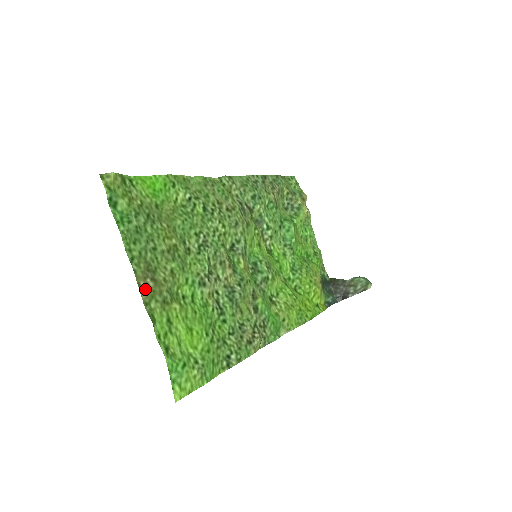
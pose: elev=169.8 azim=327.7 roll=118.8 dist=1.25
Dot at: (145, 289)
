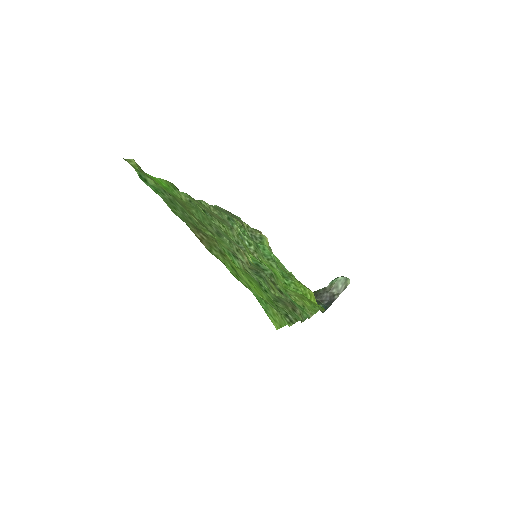
Dot at: (202, 240)
